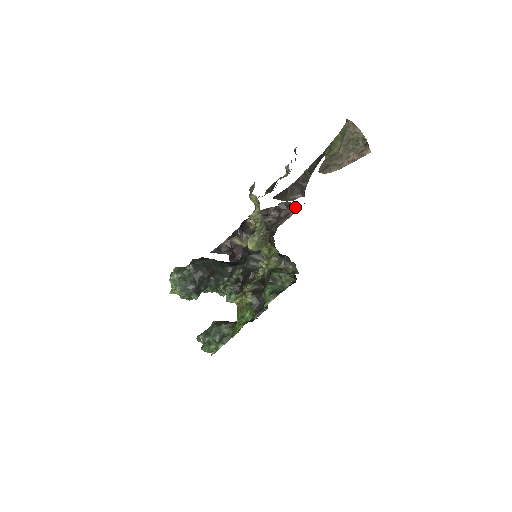
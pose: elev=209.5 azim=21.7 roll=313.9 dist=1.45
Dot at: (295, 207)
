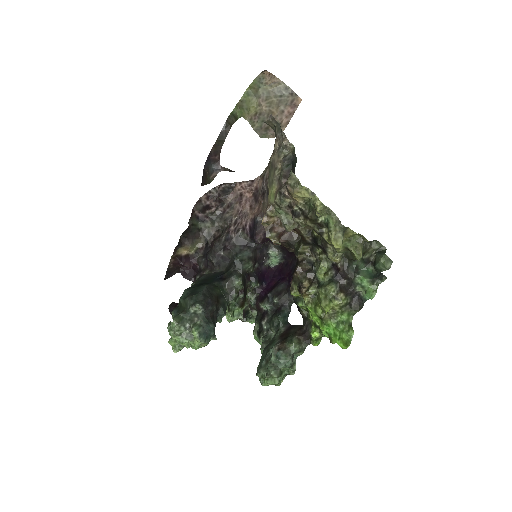
Dot at: (244, 186)
